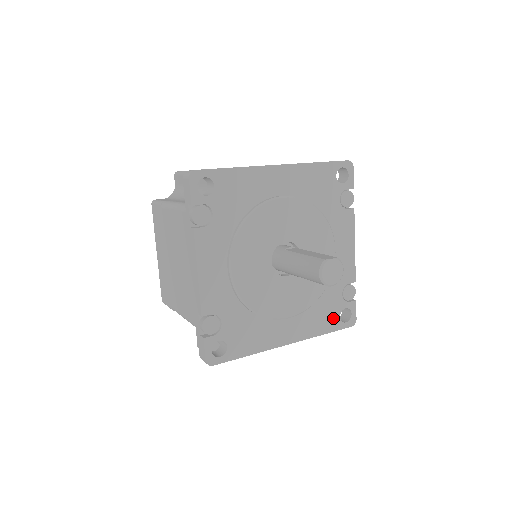
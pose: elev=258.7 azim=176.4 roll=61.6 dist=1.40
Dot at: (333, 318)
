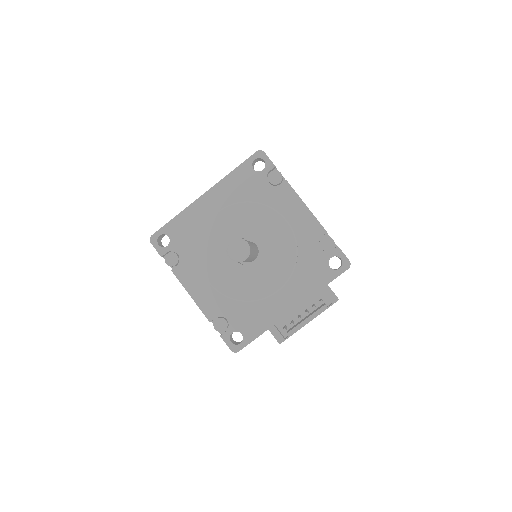
Dot at: (323, 271)
